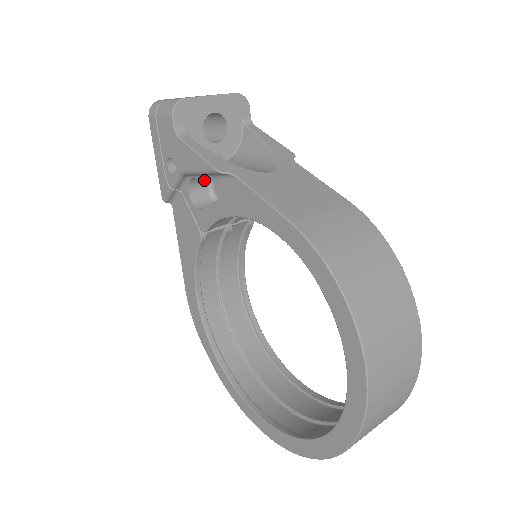
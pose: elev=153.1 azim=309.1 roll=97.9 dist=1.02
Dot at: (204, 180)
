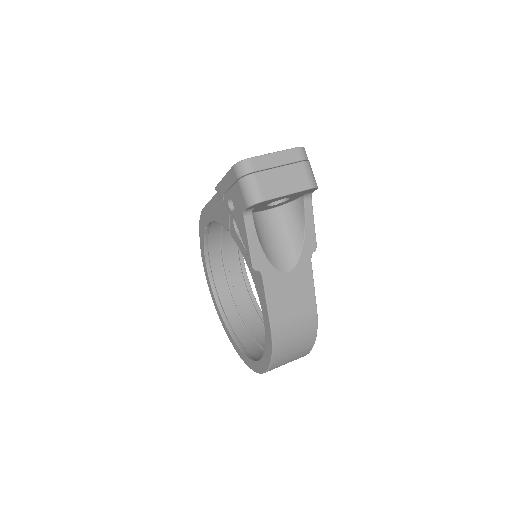
Dot at: occluded
